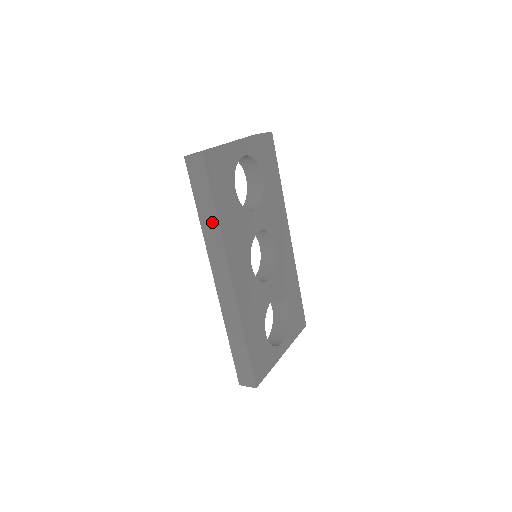
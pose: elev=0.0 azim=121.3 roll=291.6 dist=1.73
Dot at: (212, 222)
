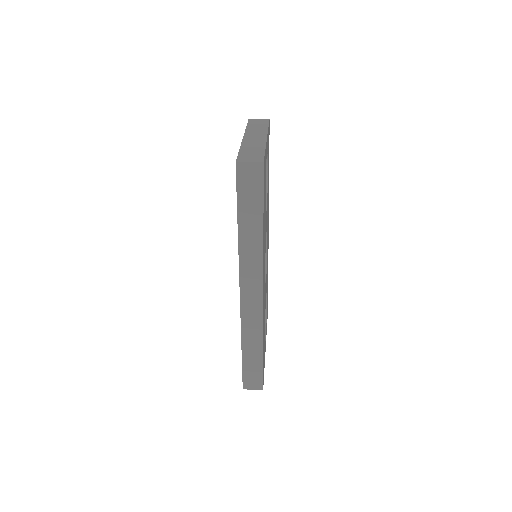
Dot at: (255, 235)
